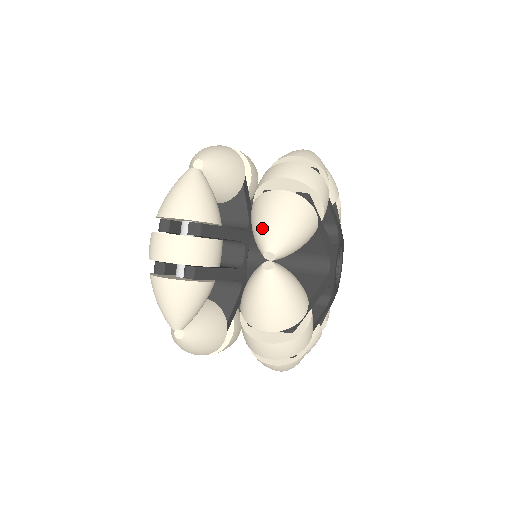
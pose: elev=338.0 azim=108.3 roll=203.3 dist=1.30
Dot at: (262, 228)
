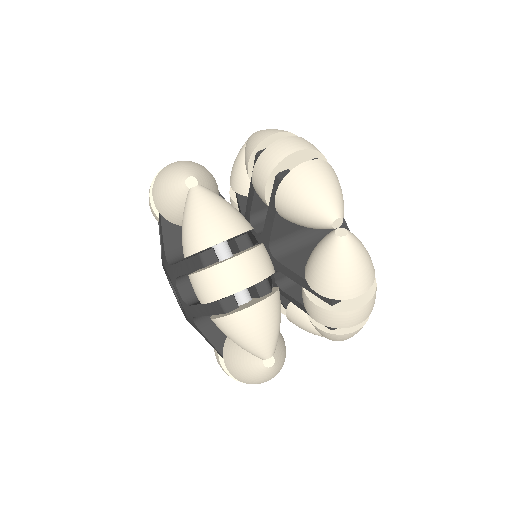
Dot at: occluded
